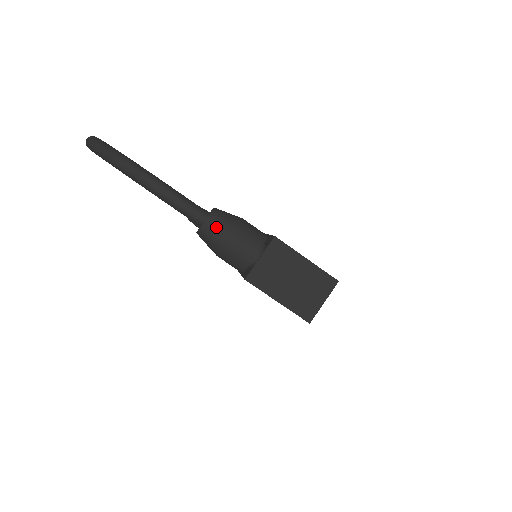
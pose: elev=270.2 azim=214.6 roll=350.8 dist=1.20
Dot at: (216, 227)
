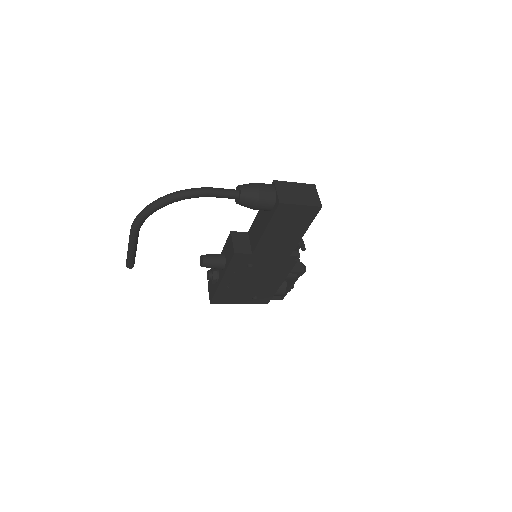
Dot at: (248, 188)
